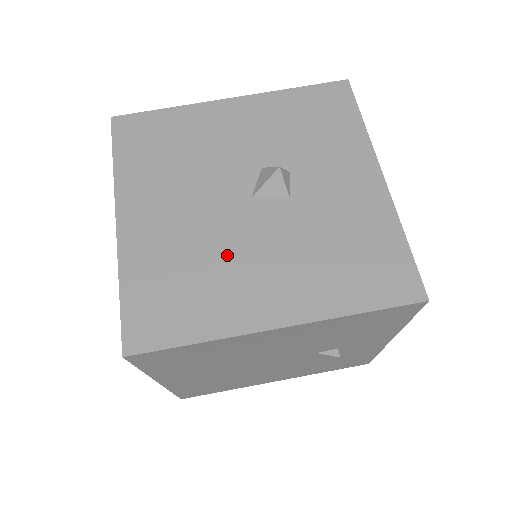
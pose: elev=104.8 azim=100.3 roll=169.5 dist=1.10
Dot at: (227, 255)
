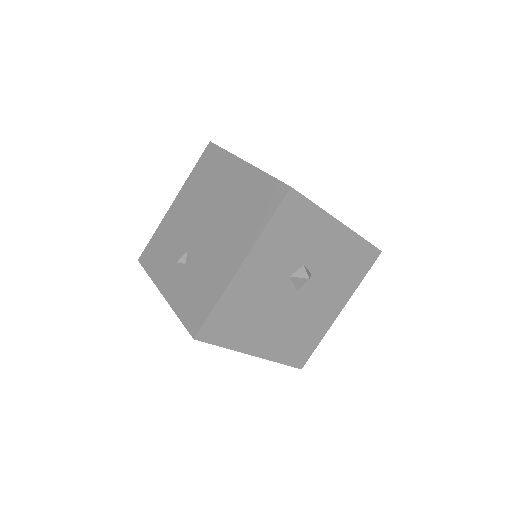
Dot at: (307, 316)
